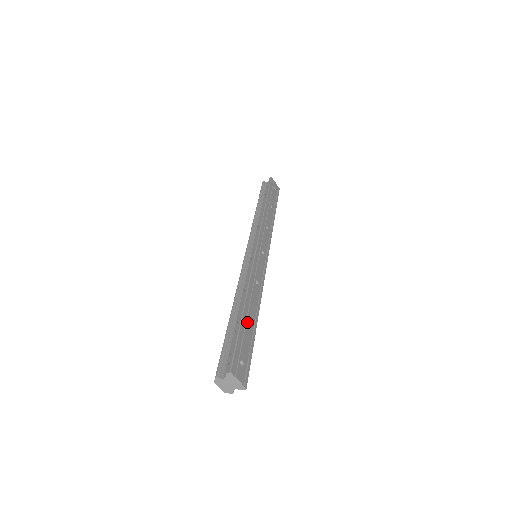
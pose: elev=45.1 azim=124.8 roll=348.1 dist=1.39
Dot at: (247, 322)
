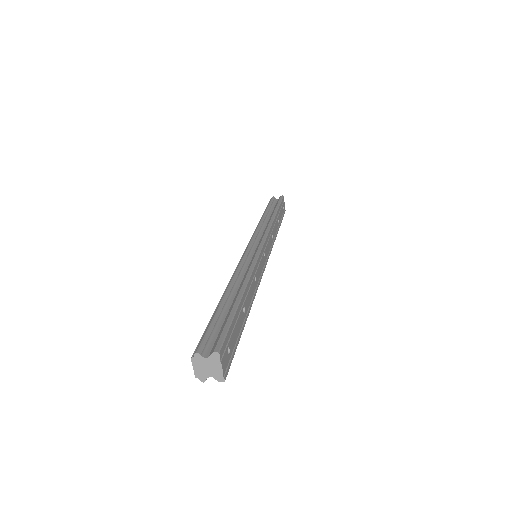
Dot at: (241, 311)
